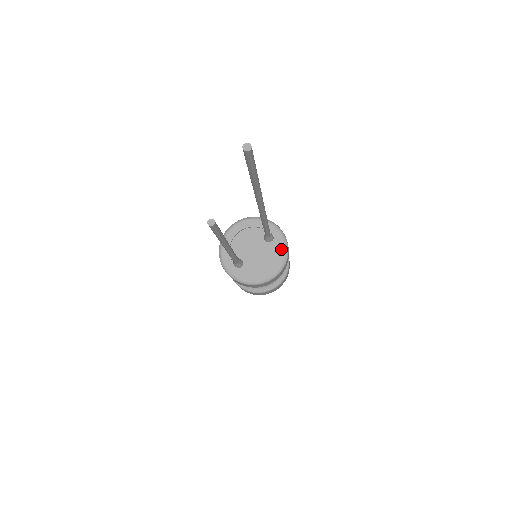
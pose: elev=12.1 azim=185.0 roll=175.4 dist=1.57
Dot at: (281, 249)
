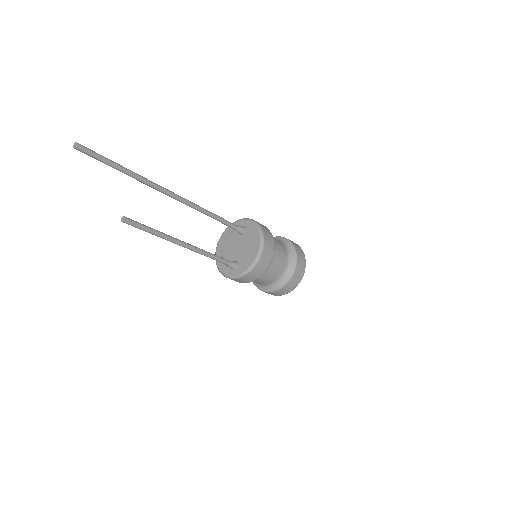
Dot at: (253, 229)
